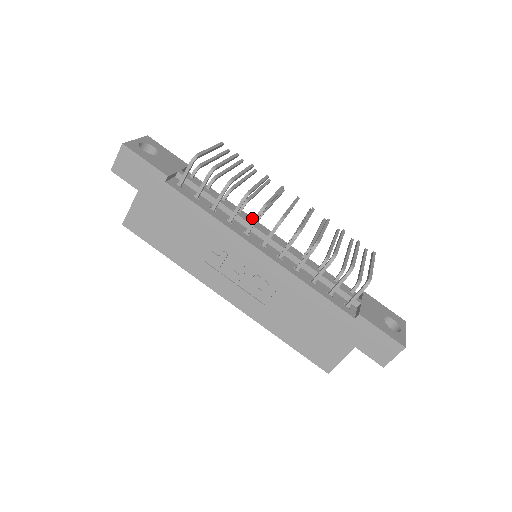
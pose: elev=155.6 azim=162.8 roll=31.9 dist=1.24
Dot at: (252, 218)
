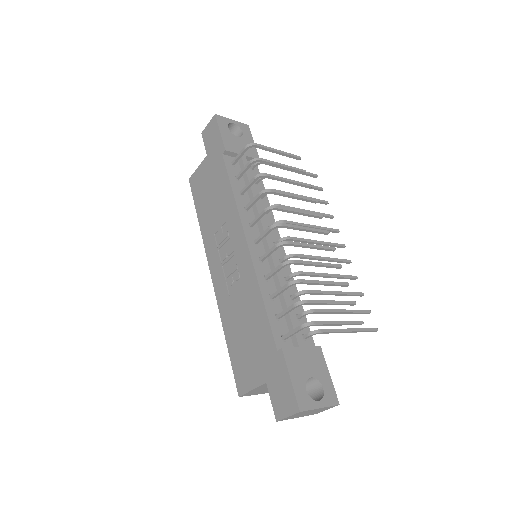
Dot at: occluded
